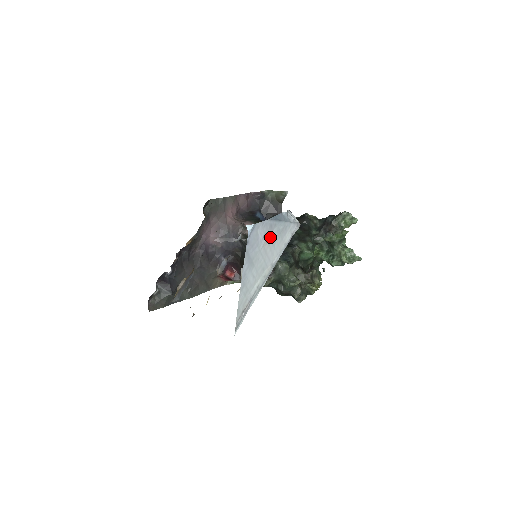
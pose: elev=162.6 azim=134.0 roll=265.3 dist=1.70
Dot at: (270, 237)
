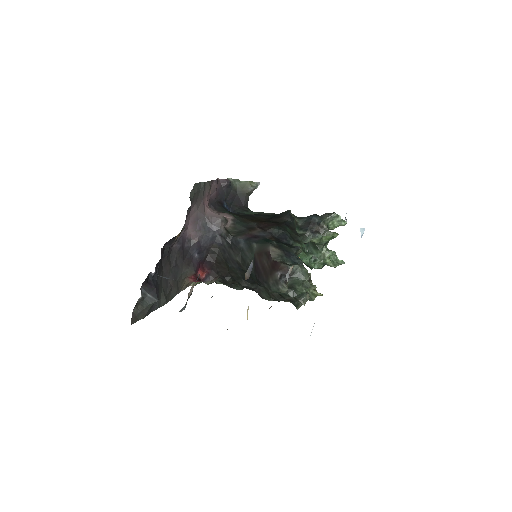
Dot at: occluded
